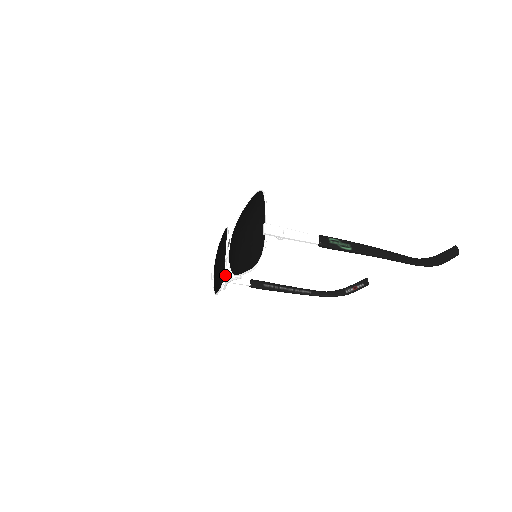
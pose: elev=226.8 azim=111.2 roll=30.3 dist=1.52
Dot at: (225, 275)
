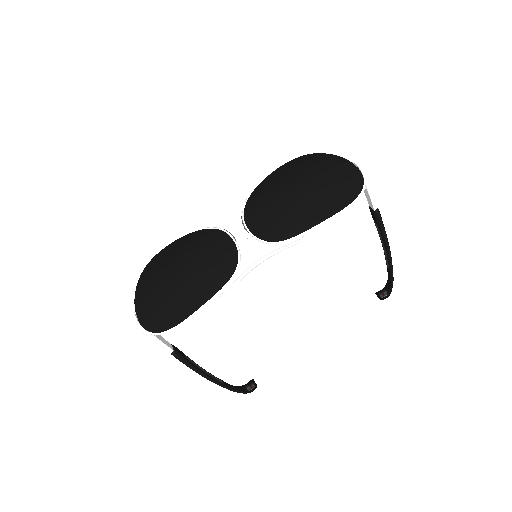
Dot at: (239, 263)
